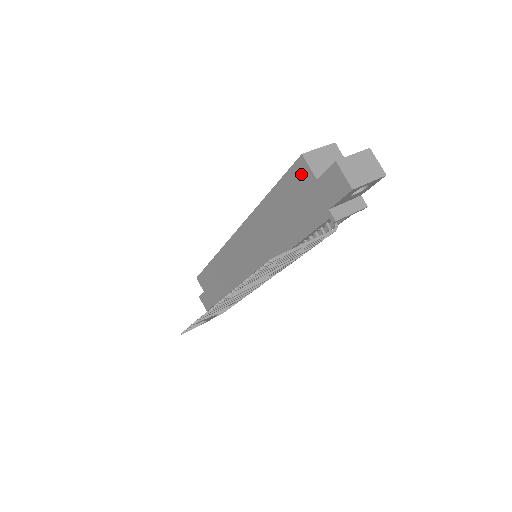
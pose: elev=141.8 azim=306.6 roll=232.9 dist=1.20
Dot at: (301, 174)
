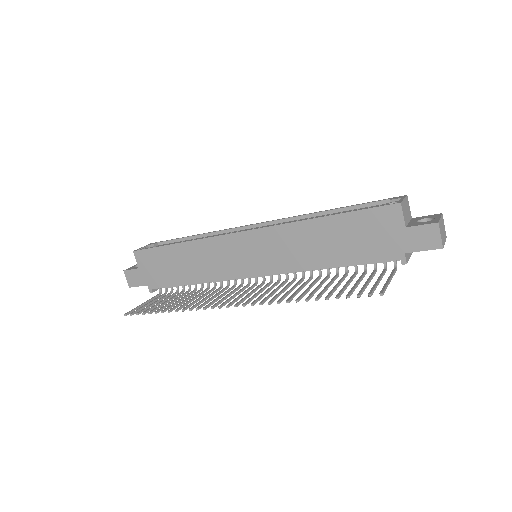
Dot at: (389, 217)
